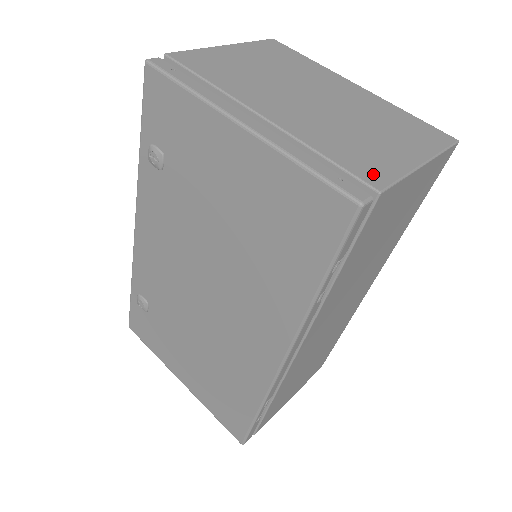
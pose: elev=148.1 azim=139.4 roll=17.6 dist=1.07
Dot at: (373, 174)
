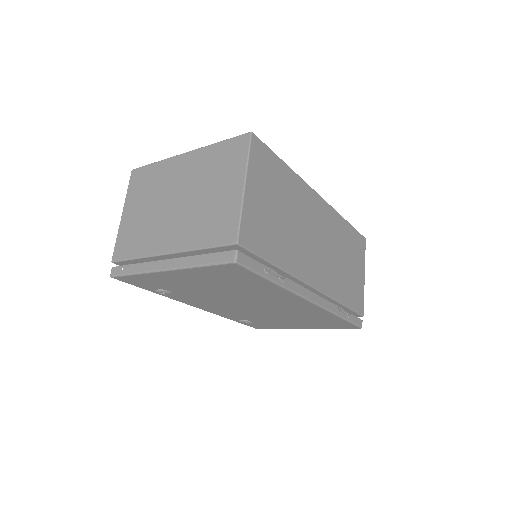
Dot at: (228, 233)
